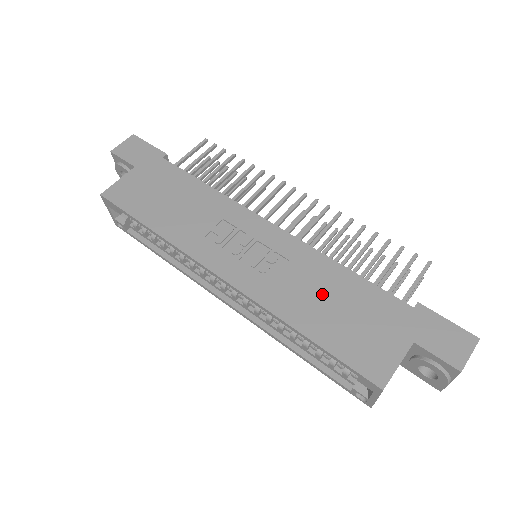
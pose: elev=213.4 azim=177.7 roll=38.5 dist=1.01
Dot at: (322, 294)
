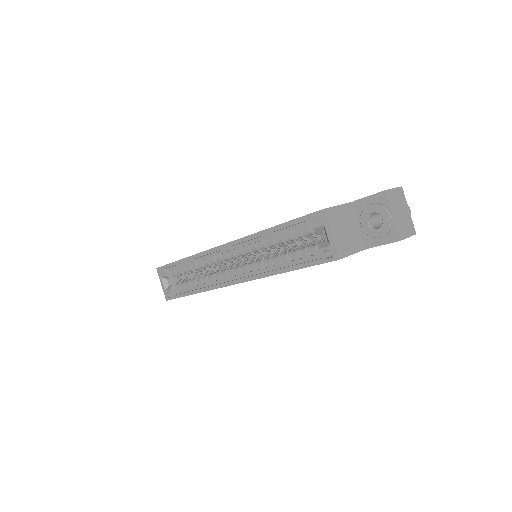
Dot at: occluded
